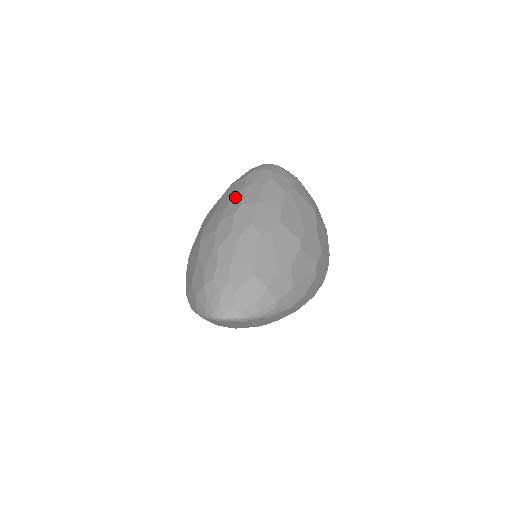
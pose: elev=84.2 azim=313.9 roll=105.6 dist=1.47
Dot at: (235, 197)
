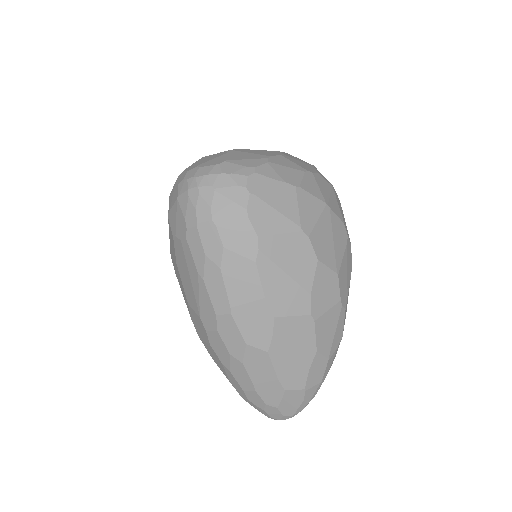
Dot at: (198, 294)
